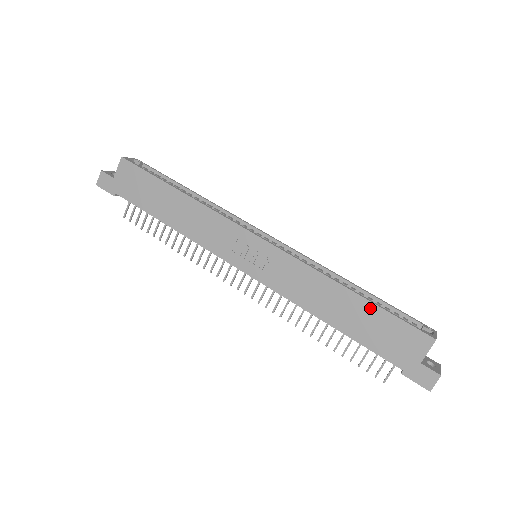
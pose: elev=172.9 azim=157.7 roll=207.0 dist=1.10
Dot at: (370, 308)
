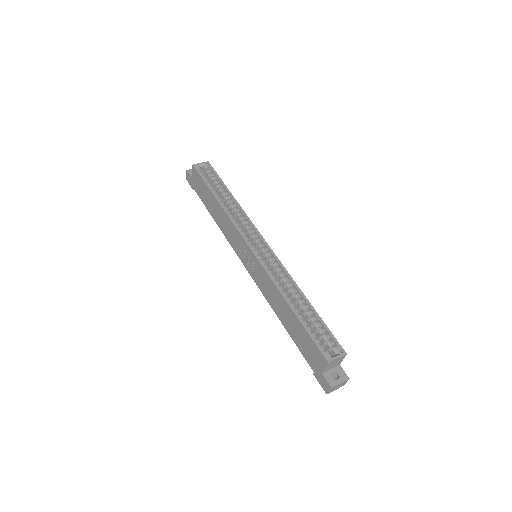
Dot at: (298, 323)
